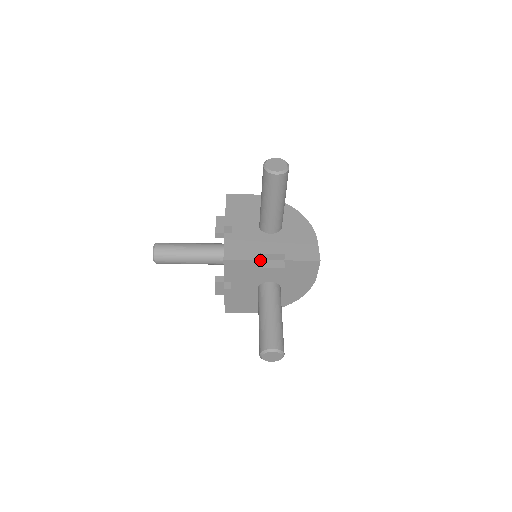
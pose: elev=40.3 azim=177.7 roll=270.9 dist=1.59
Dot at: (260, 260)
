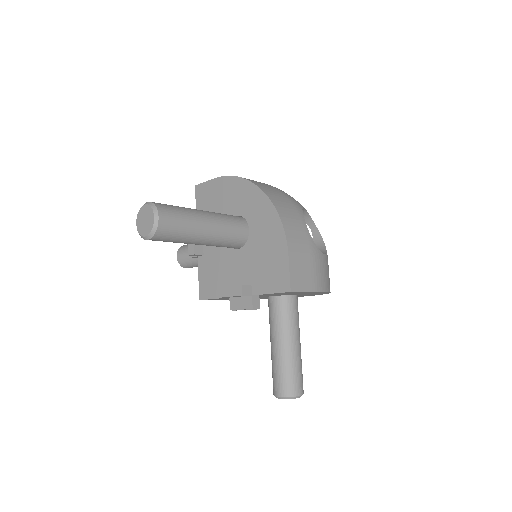
Dot at: (229, 298)
